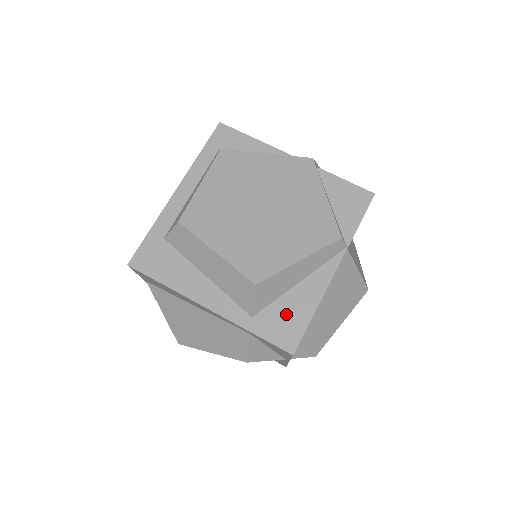
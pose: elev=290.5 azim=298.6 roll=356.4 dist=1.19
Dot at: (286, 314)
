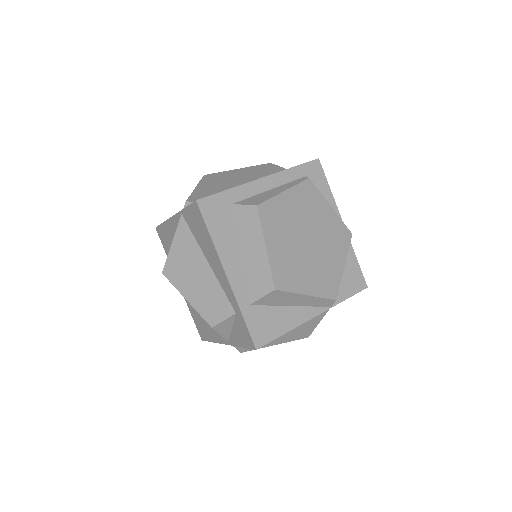
Dot at: (270, 320)
